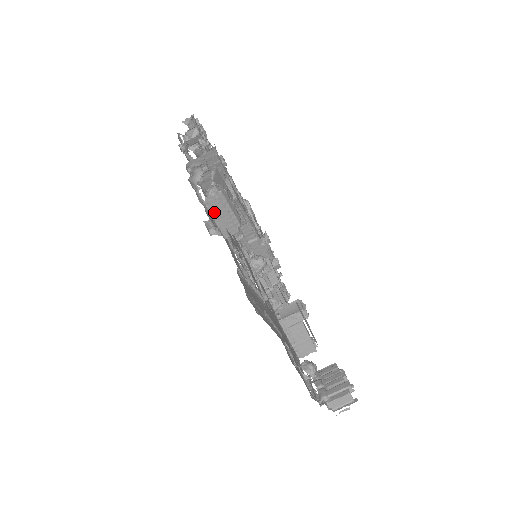
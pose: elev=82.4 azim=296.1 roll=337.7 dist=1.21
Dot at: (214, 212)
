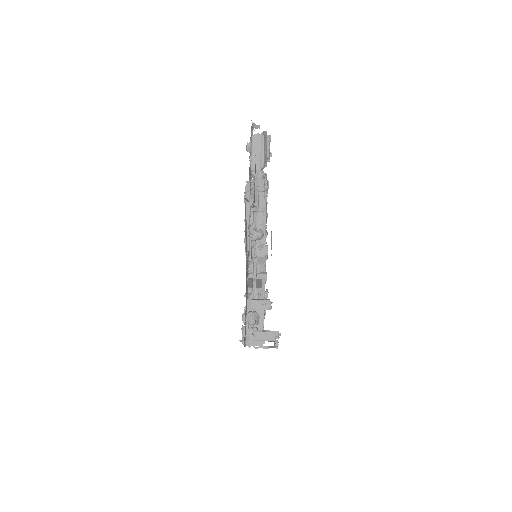
Dot at: (254, 146)
